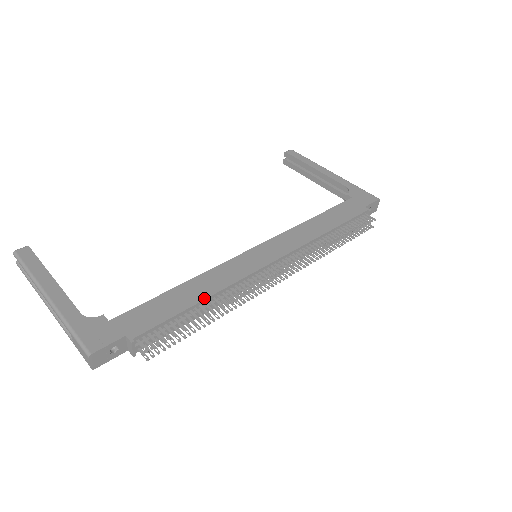
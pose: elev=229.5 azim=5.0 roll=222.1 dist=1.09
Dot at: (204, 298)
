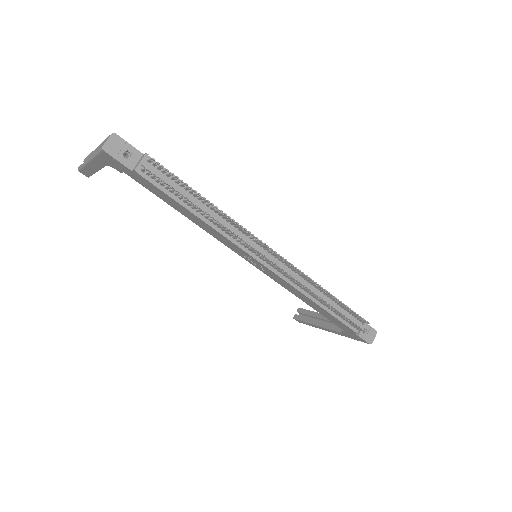
Dot at: (209, 202)
